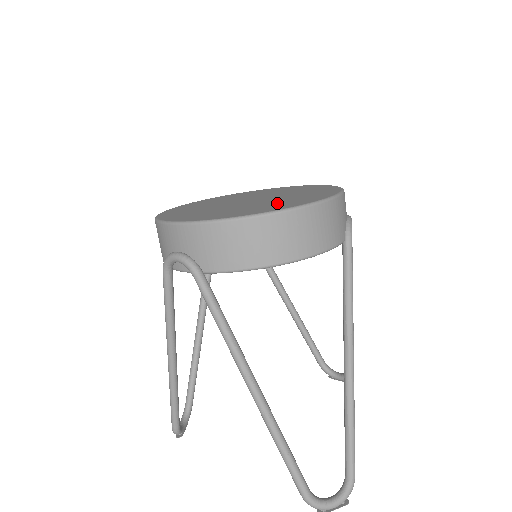
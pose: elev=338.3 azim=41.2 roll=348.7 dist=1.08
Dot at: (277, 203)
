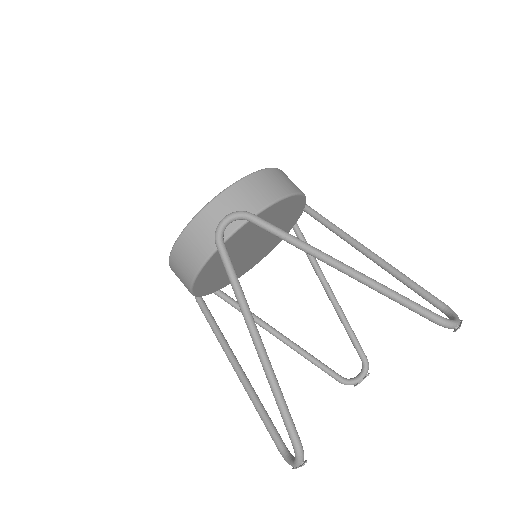
Dot at: occluded
